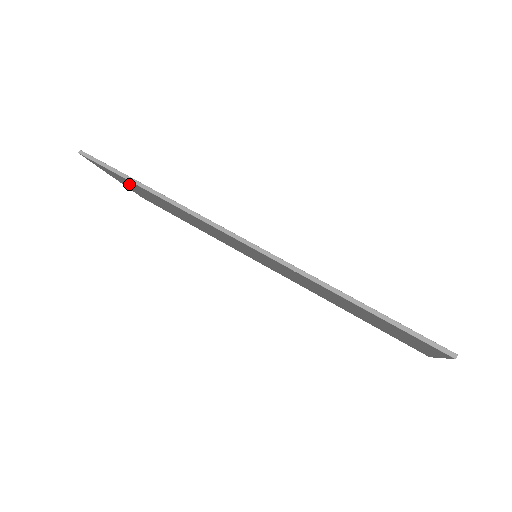
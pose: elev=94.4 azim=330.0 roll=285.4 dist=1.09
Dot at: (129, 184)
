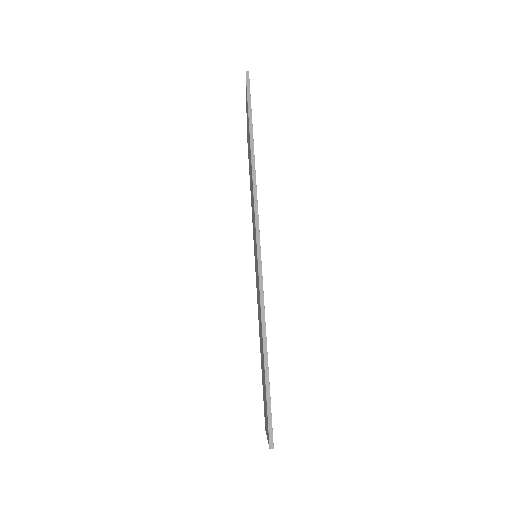
Dot at: occluded
